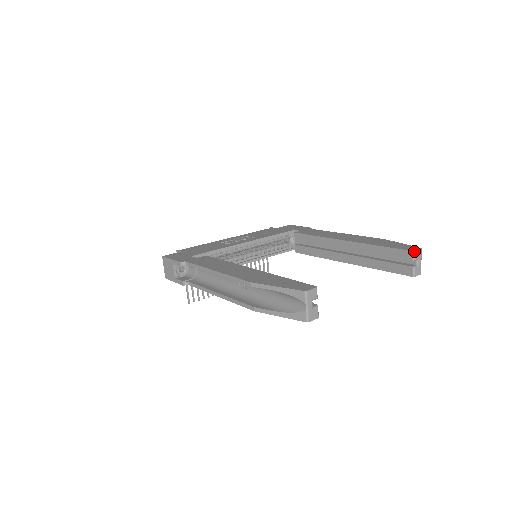
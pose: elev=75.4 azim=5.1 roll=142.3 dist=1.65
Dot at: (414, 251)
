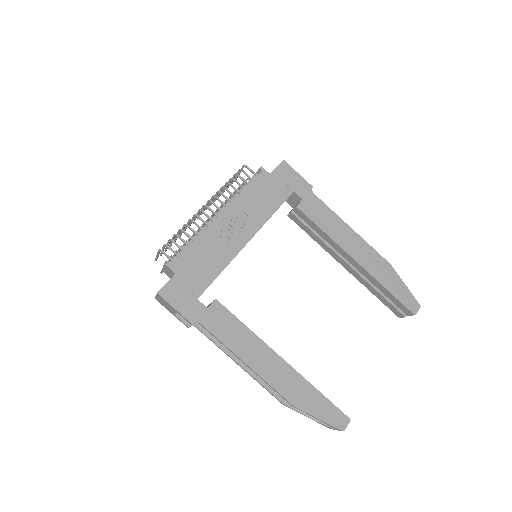
Dot at: occluded
